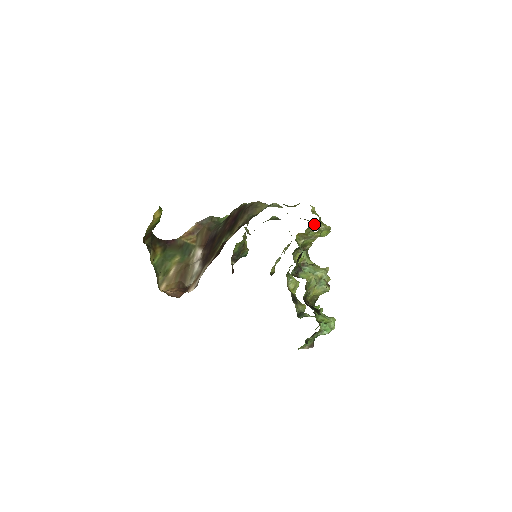
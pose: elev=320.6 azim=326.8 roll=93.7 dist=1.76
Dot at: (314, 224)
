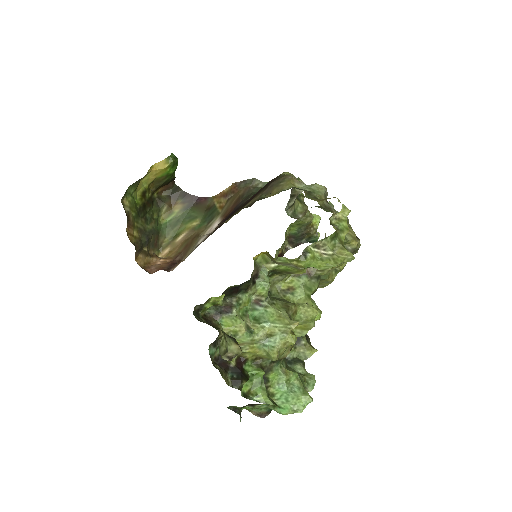
Dot at: occluded
